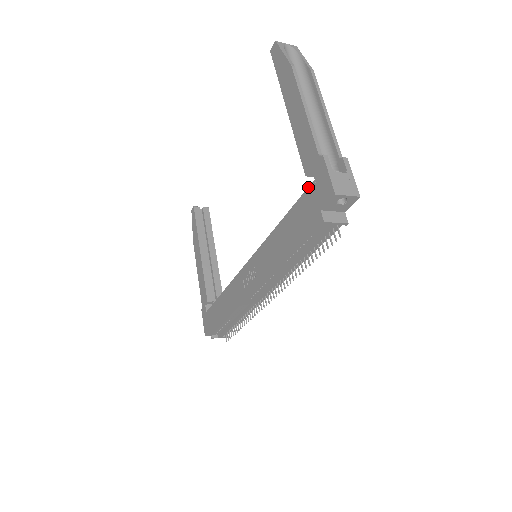
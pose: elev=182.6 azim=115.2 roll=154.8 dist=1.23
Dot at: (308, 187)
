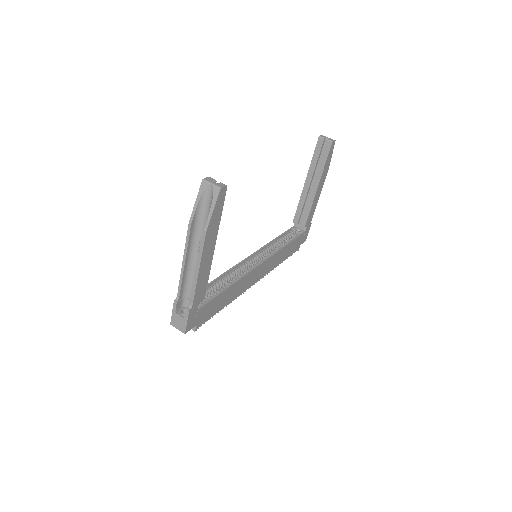
Dot at: occluded
